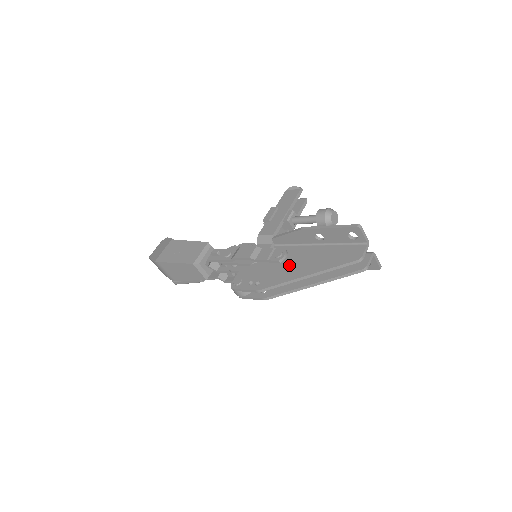
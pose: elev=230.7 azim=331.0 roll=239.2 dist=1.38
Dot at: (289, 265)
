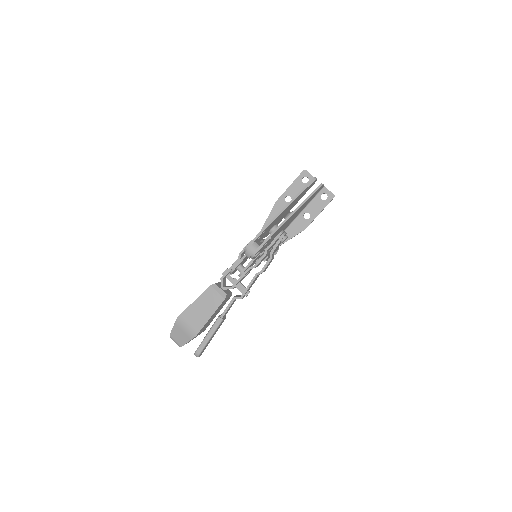
Dot at: occluded
